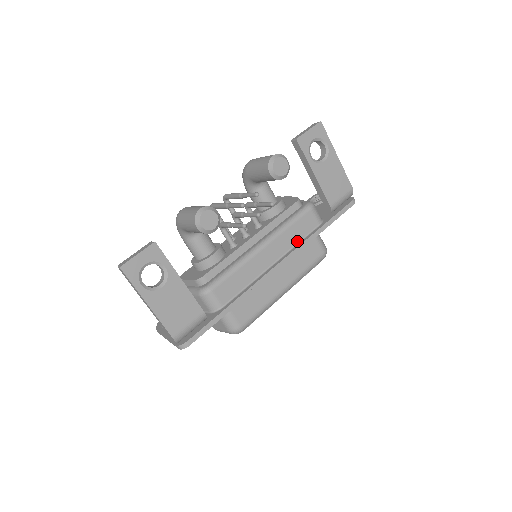
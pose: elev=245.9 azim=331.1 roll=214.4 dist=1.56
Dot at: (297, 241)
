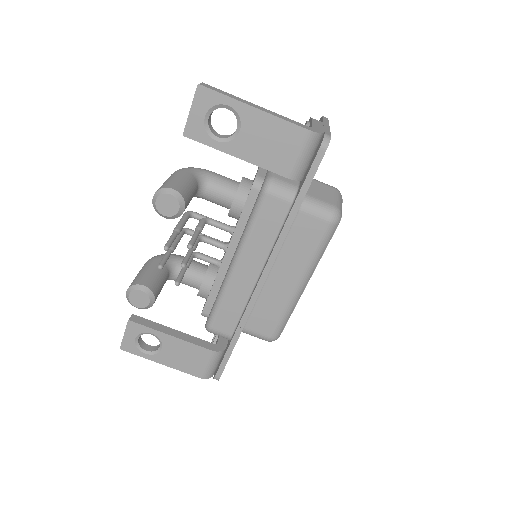
Dot at: (273, 239)
